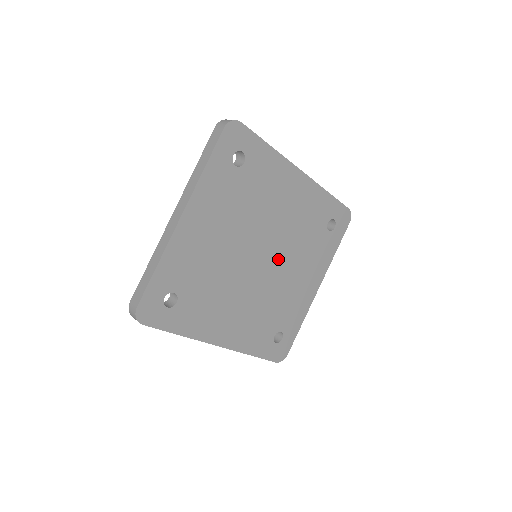
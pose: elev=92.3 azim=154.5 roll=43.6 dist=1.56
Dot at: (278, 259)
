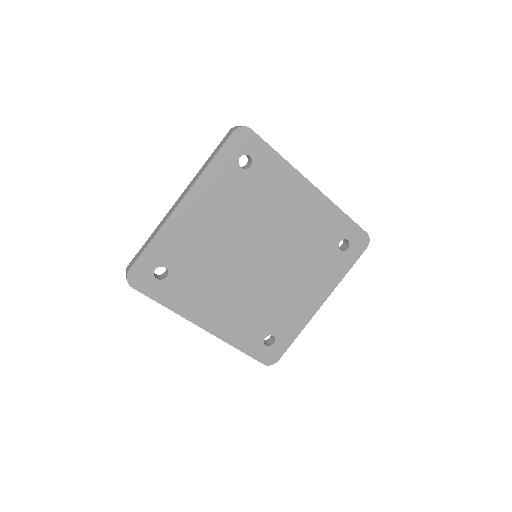
Dot at: (278, 264)
